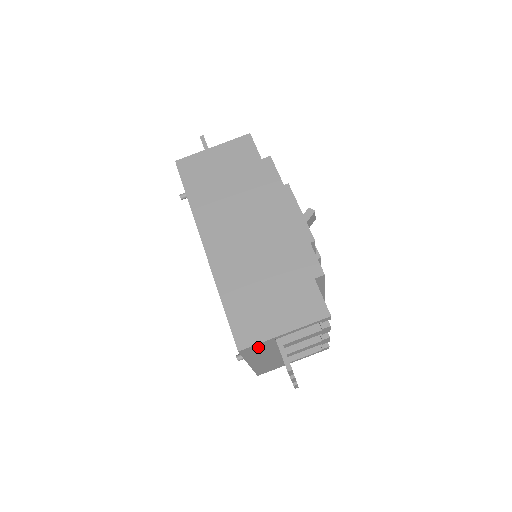
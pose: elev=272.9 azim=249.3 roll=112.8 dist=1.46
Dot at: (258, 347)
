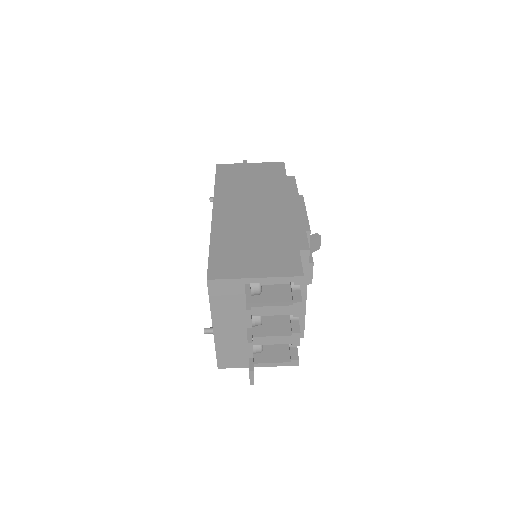
Dot at: (227, 288)
